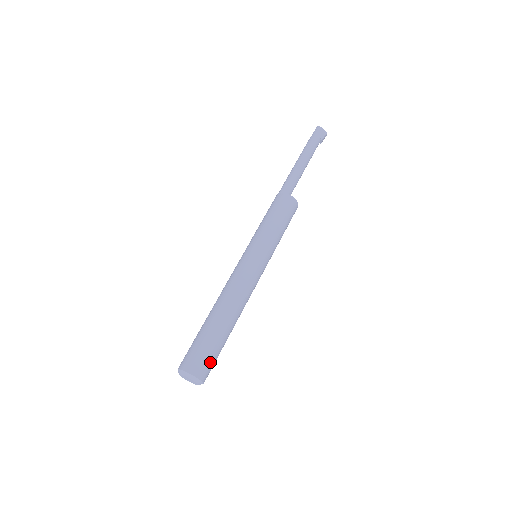
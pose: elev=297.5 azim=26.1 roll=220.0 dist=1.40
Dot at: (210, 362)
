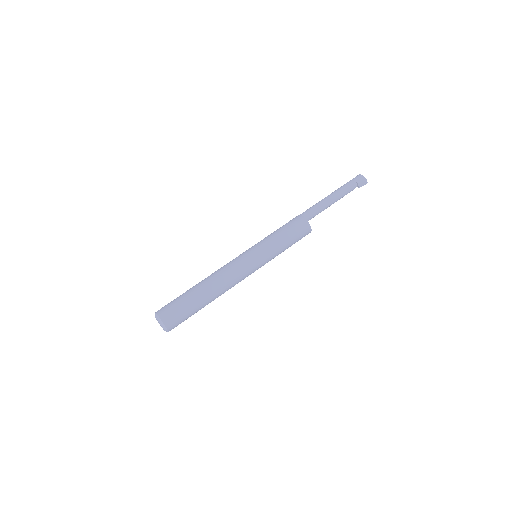
Dot at: (175, 311)
